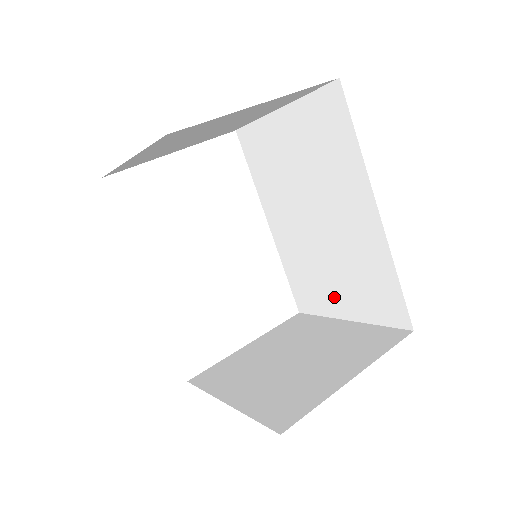
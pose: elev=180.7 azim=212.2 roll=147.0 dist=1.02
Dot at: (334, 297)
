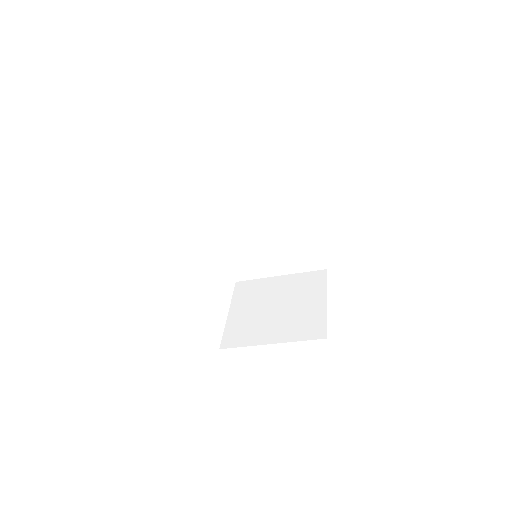
Dot at: (271, 265)
